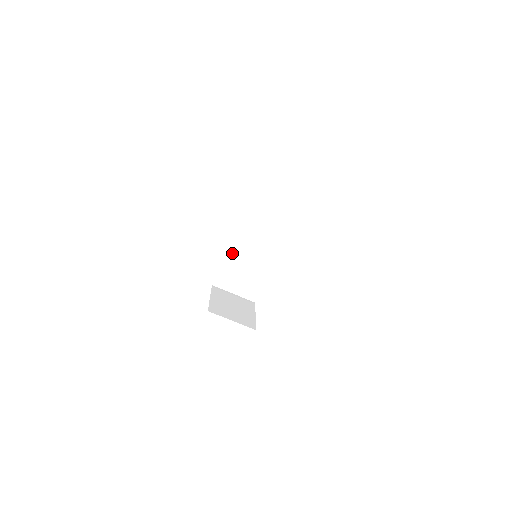
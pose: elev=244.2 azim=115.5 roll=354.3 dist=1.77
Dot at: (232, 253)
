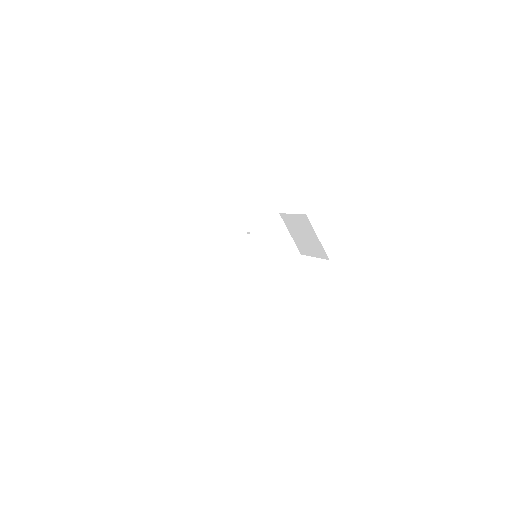
Dot at: (260, 231)
